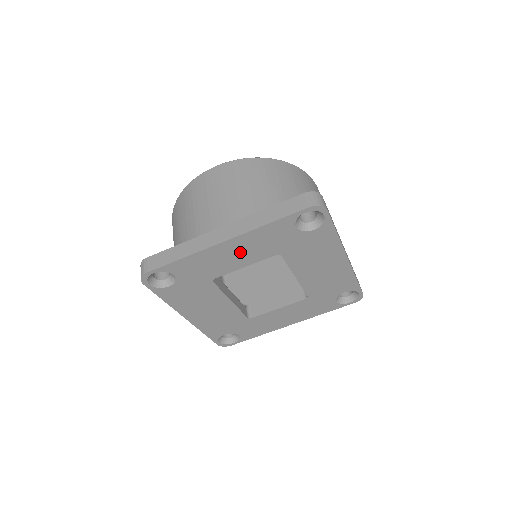
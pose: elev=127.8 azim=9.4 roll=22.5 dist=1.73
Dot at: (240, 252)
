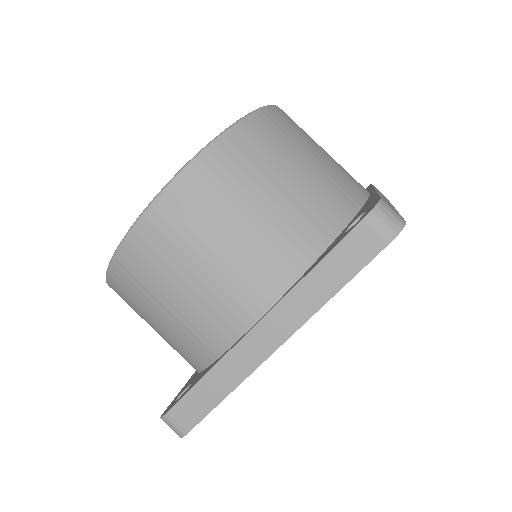
Dot at: occluded
